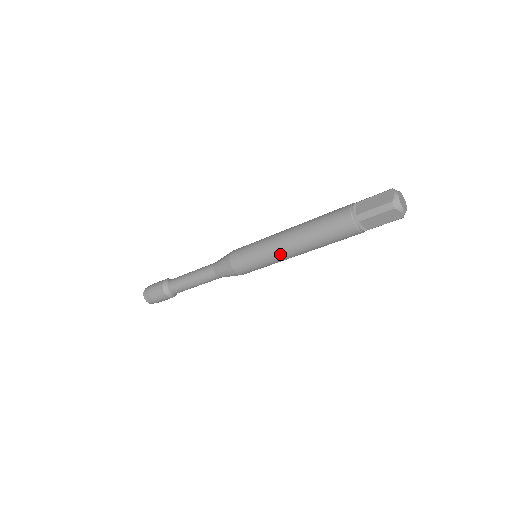
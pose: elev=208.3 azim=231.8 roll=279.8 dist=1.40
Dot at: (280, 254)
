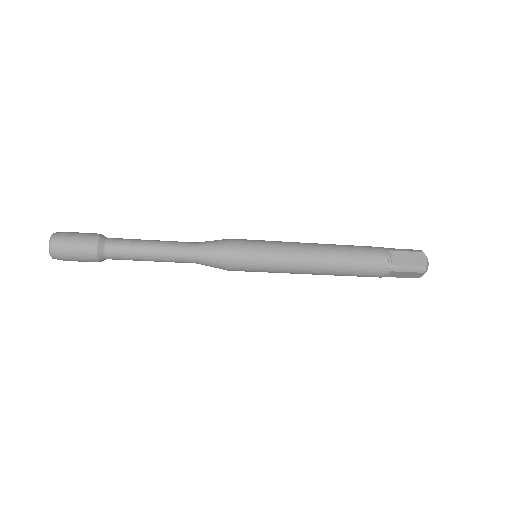
Dot at: (297, 270)
